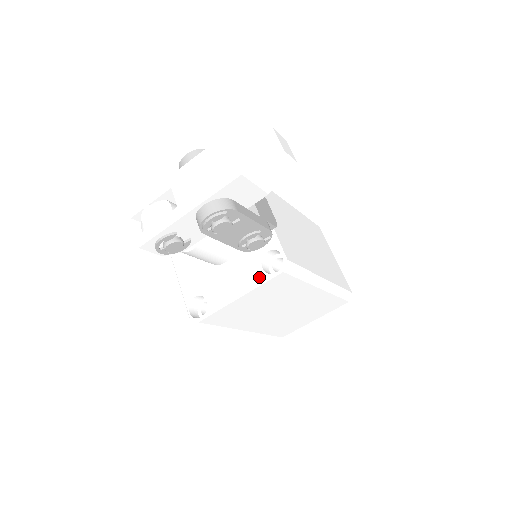
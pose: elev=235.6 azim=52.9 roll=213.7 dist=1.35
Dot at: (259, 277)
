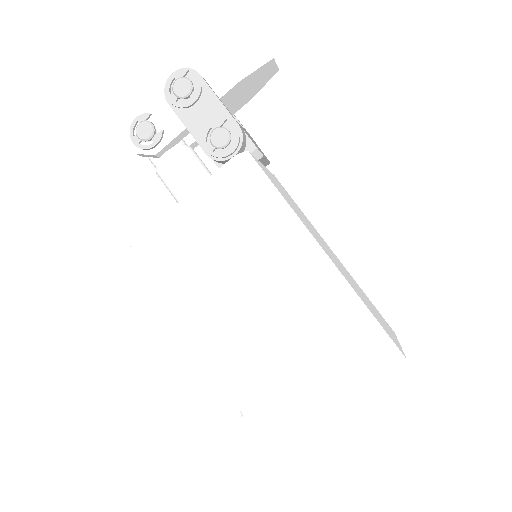
Dot at: occluded
